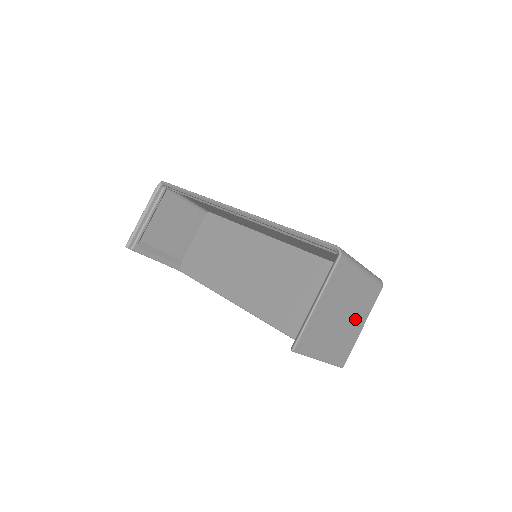
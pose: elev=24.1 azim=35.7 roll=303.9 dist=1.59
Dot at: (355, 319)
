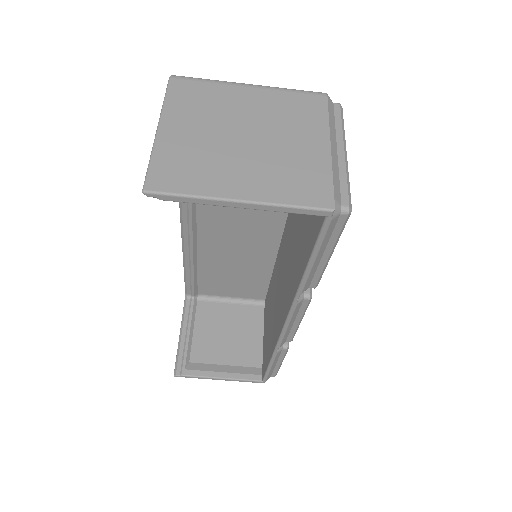
Dot at: (291, 138)
